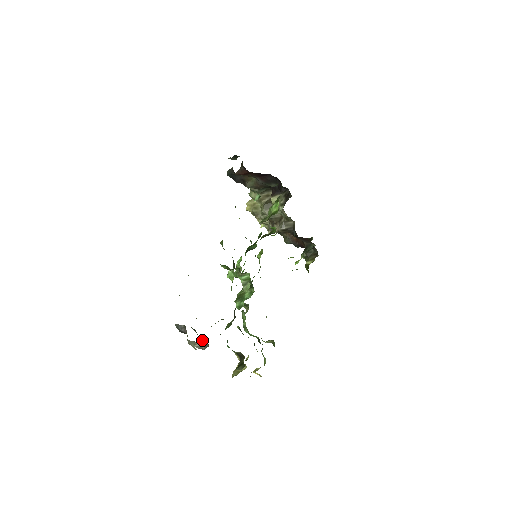
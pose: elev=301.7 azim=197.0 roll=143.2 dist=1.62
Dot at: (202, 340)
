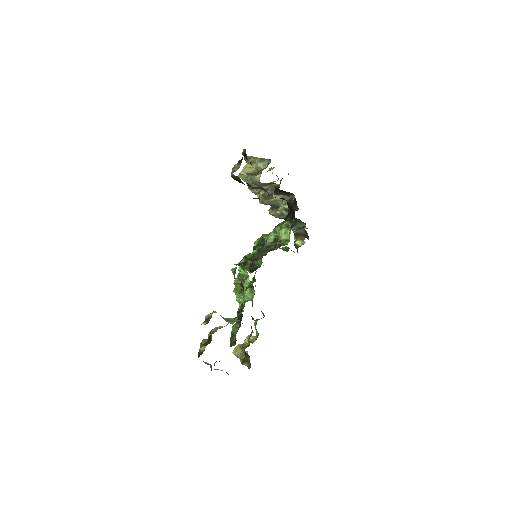
Dot at: occluded
